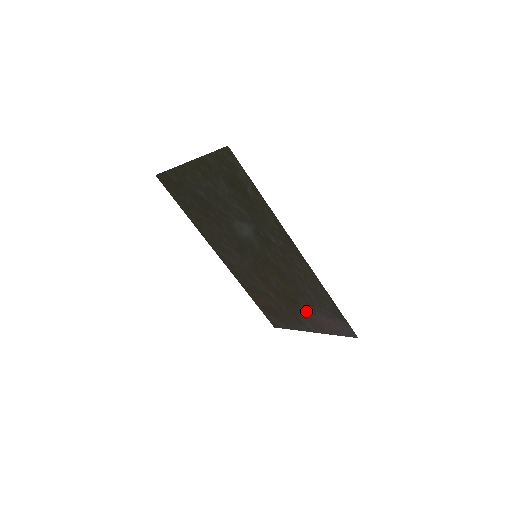
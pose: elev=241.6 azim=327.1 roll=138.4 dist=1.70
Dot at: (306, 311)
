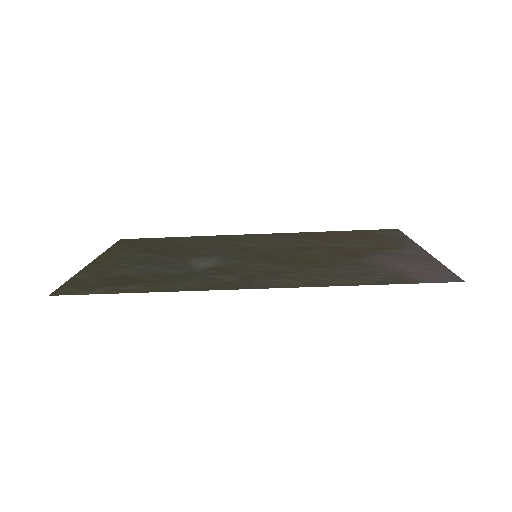
Dot at: (378, 258)
